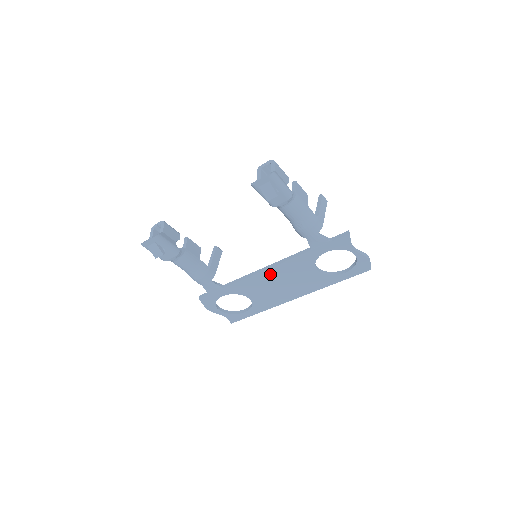
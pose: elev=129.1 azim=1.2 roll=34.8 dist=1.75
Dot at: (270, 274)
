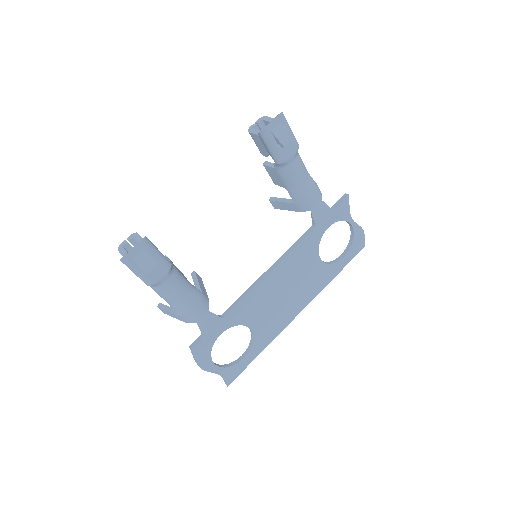
Dot at: (275, 278)
